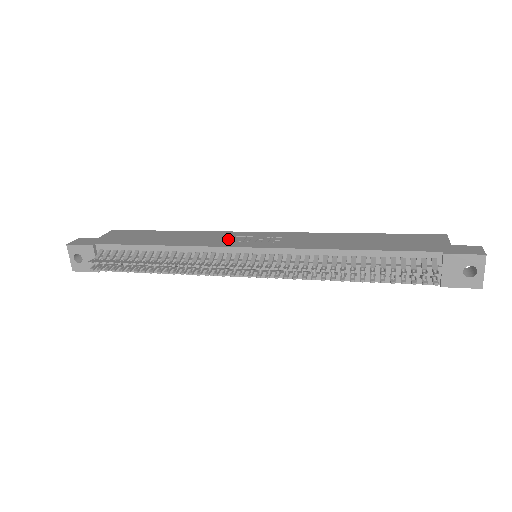
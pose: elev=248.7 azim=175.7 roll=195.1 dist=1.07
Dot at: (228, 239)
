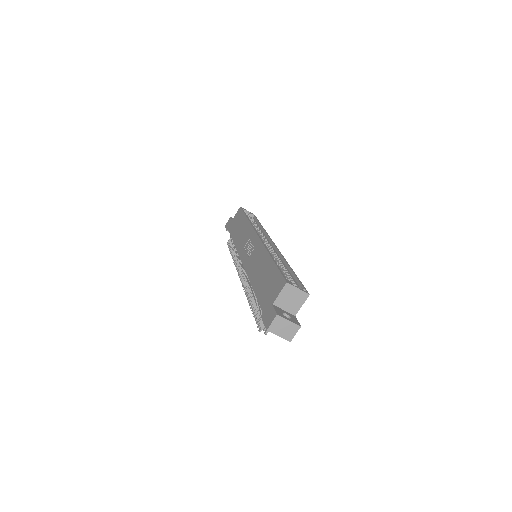
Dot at: (245, 243)
